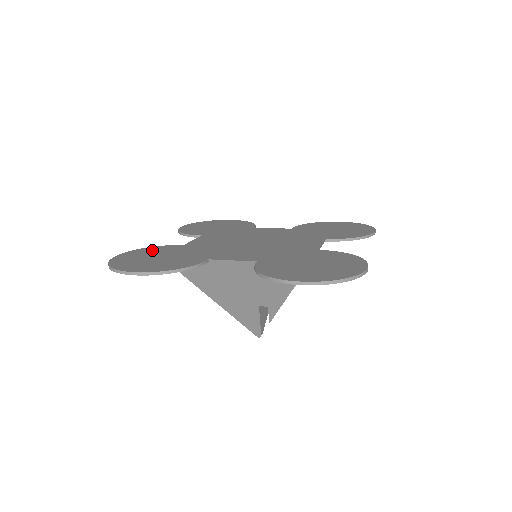
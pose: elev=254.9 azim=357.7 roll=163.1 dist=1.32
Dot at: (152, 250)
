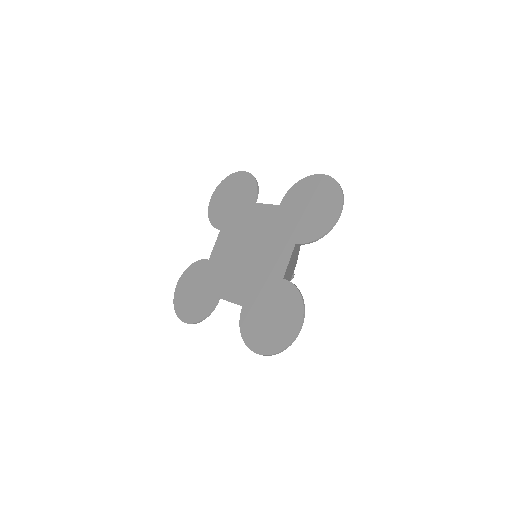
Dot at: (192, 273)
